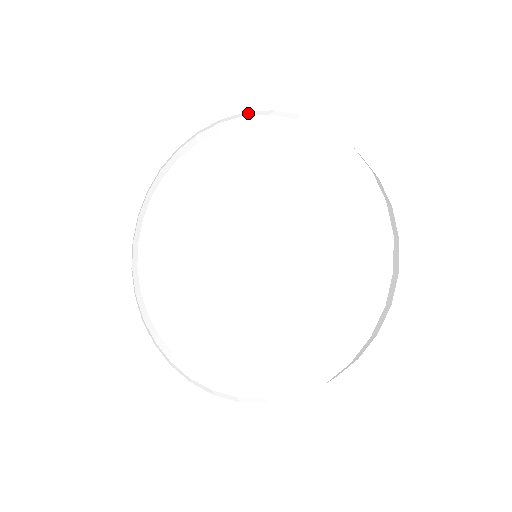
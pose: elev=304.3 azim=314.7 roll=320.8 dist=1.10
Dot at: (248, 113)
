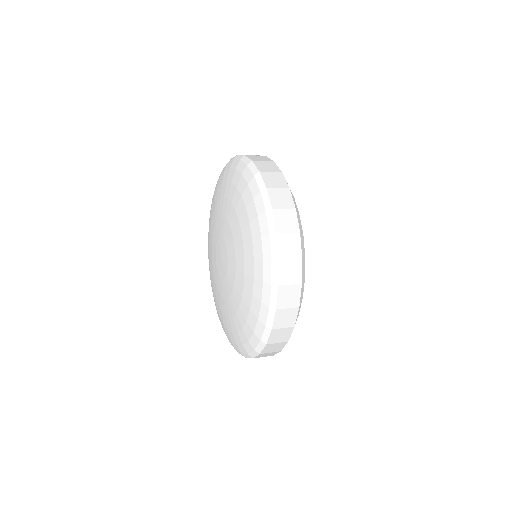
Dot at: occluded
